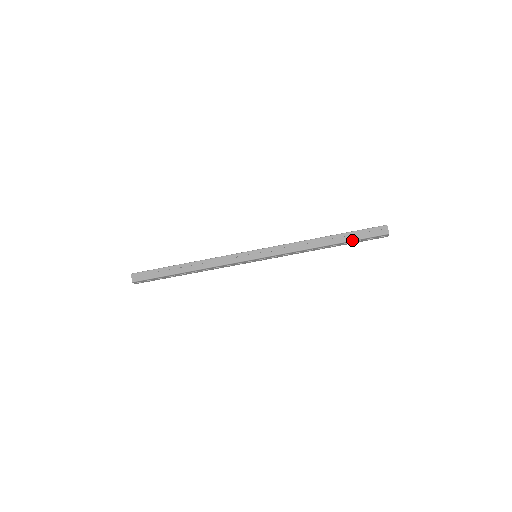
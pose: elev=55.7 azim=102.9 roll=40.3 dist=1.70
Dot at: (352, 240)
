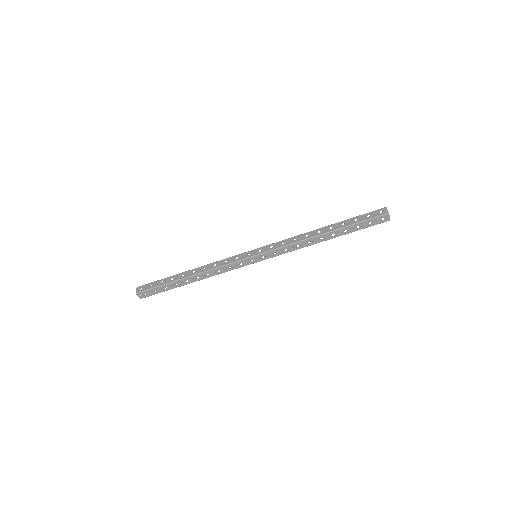
Dot at: (351, 224)
